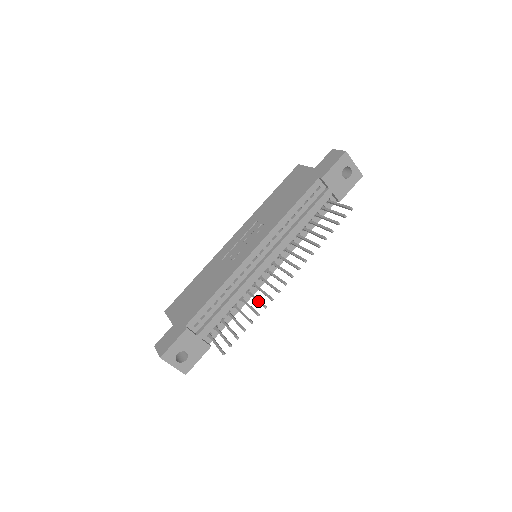
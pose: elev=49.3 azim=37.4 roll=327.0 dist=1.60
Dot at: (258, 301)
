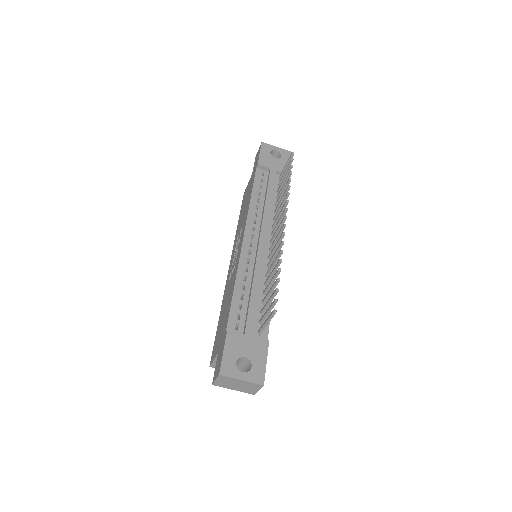
Dot at: (275, 259)
